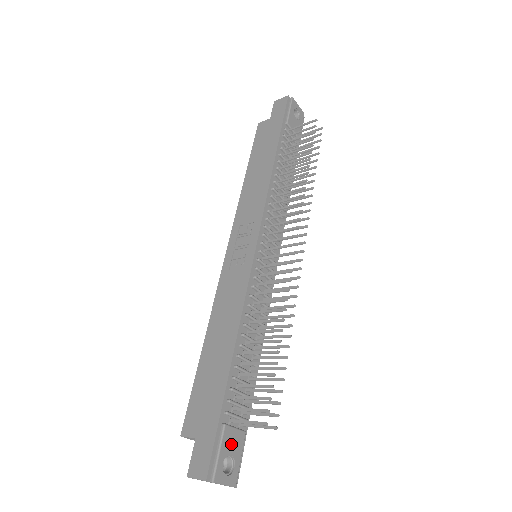
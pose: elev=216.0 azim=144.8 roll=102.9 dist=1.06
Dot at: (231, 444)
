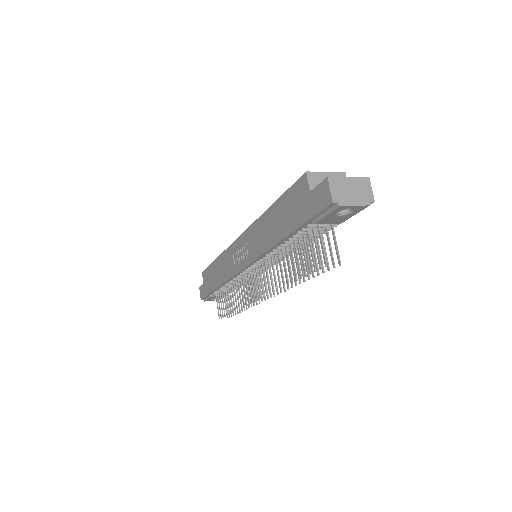
Dot at: occluded
